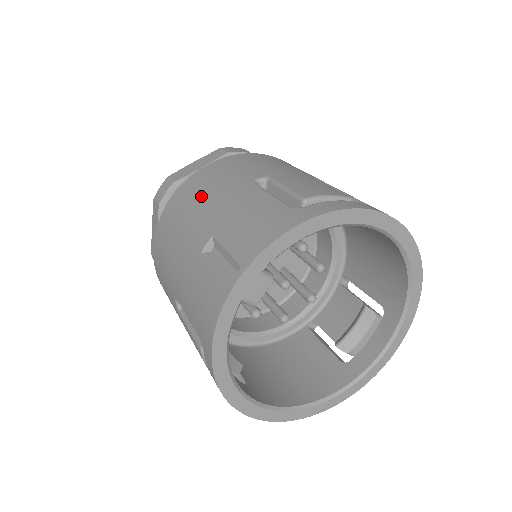
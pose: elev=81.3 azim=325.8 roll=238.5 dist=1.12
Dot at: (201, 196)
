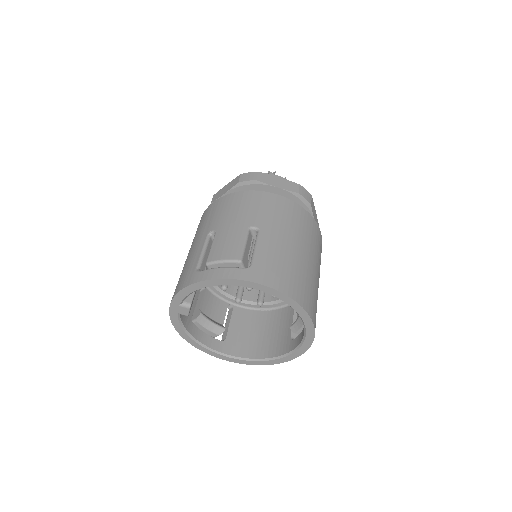
Dot at: (196, 233)
